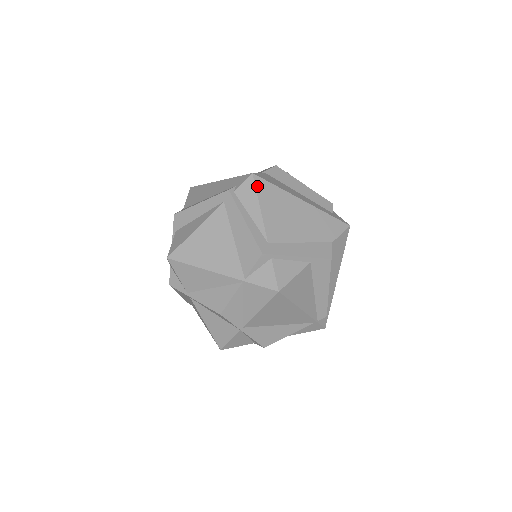
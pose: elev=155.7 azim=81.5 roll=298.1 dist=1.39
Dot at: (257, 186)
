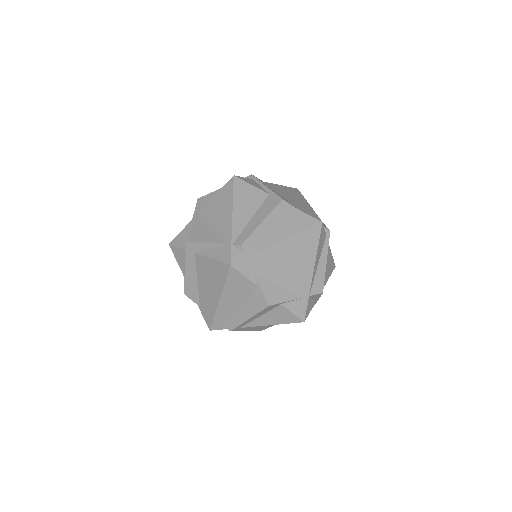
Dot at: (292, 188)
